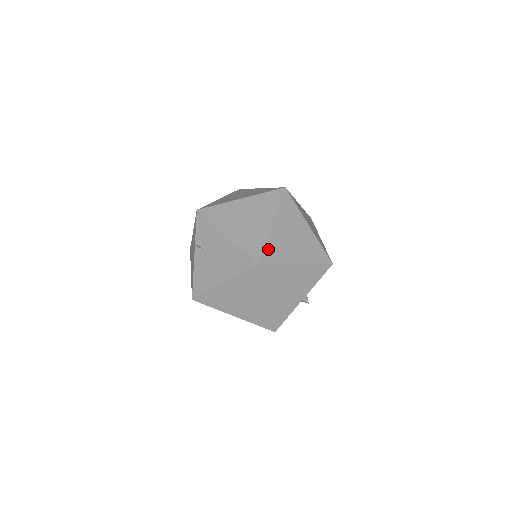
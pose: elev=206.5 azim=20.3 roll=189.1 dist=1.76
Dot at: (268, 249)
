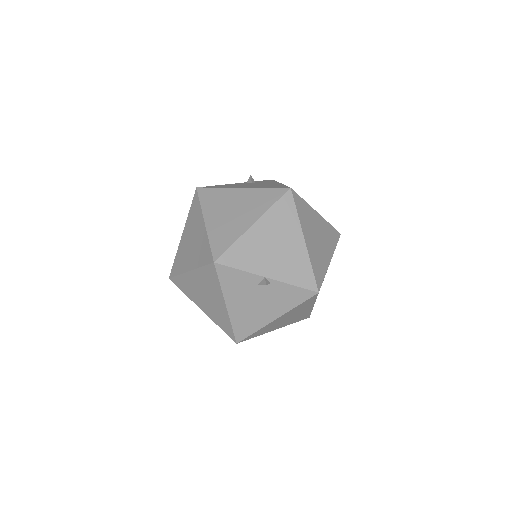
Dot at: (303, 204)
